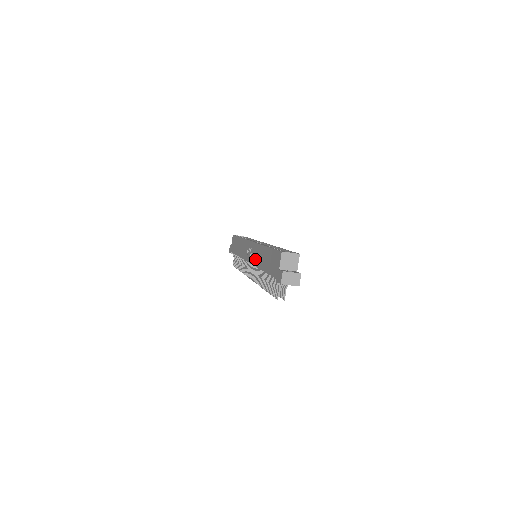
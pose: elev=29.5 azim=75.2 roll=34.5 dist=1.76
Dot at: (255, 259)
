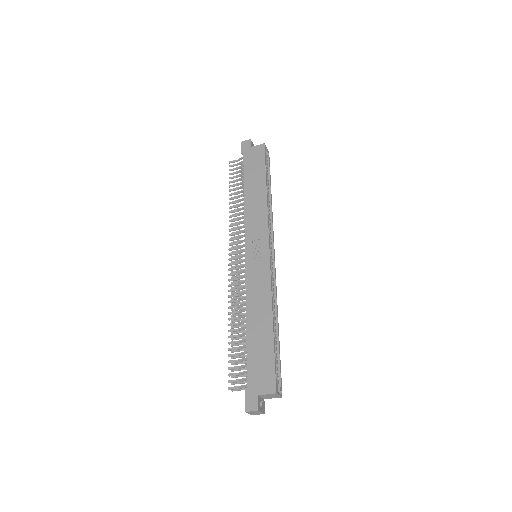
Dot at: (253, 286)
